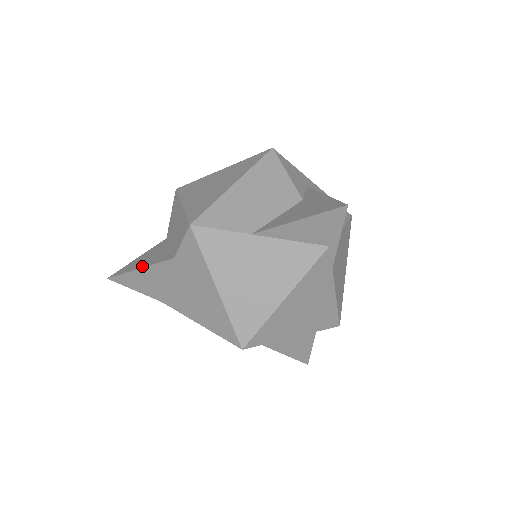
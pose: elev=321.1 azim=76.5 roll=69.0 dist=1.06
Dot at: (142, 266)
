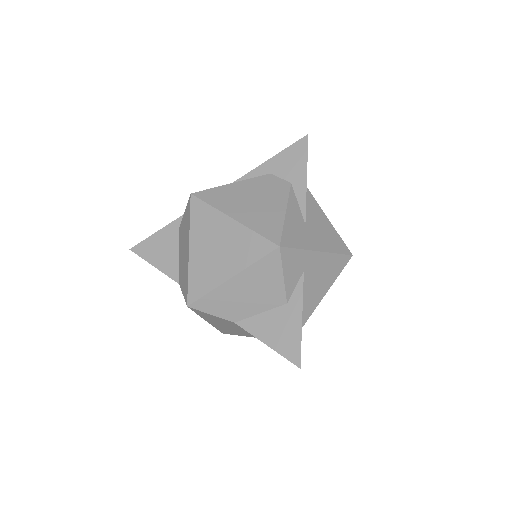
Dot at: (156, 265)
